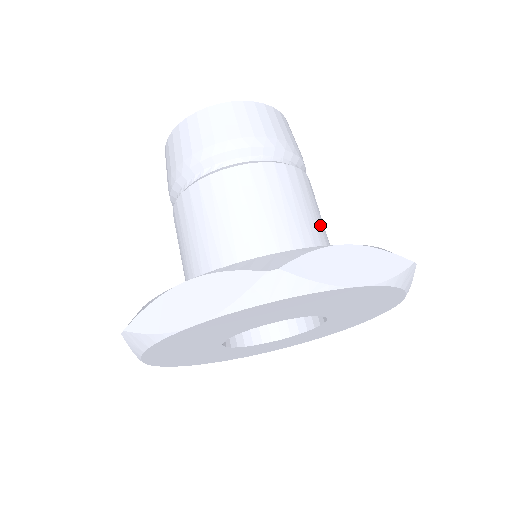
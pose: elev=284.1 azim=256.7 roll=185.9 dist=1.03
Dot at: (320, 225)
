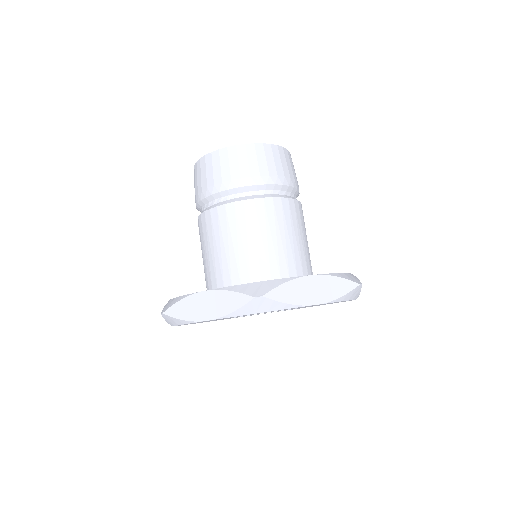
Dot at: (302, 243)
